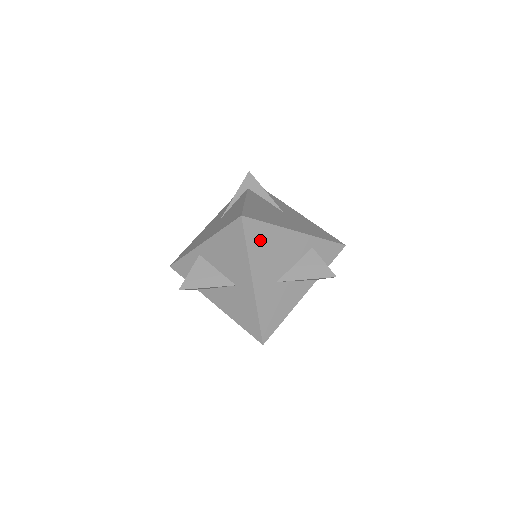
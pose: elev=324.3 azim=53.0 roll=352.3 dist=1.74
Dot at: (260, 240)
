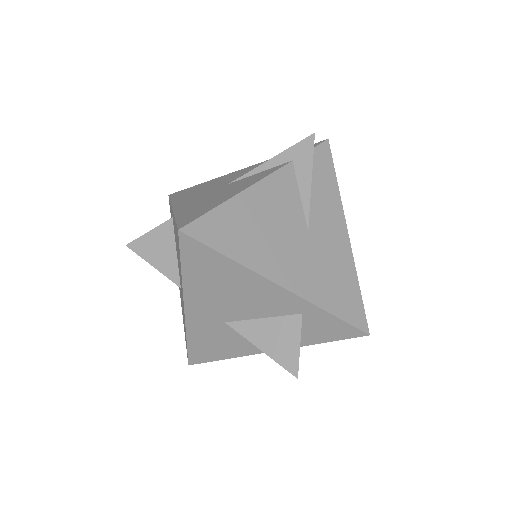
Dot at: (207, 270)
